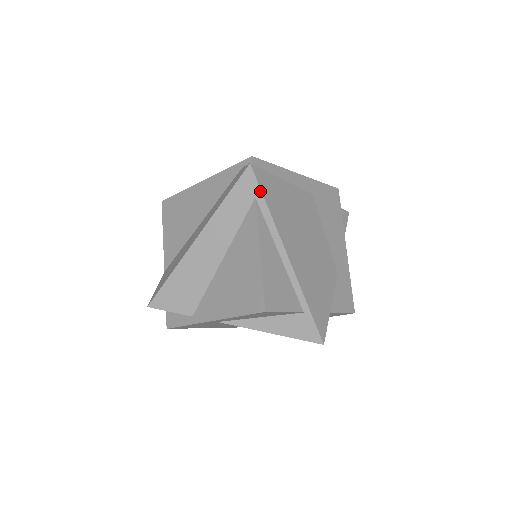
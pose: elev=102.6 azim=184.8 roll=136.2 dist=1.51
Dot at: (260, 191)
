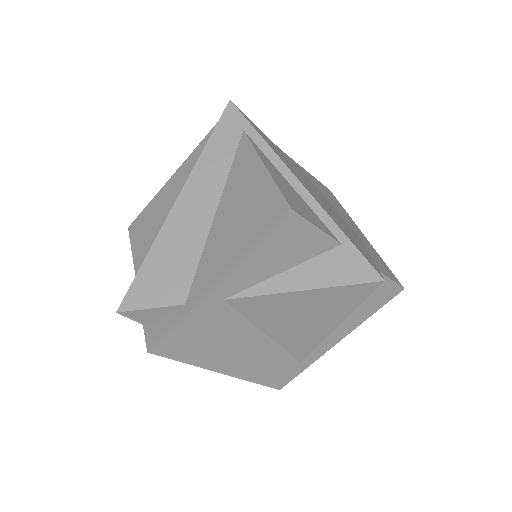
Dot at: (247, 122)
